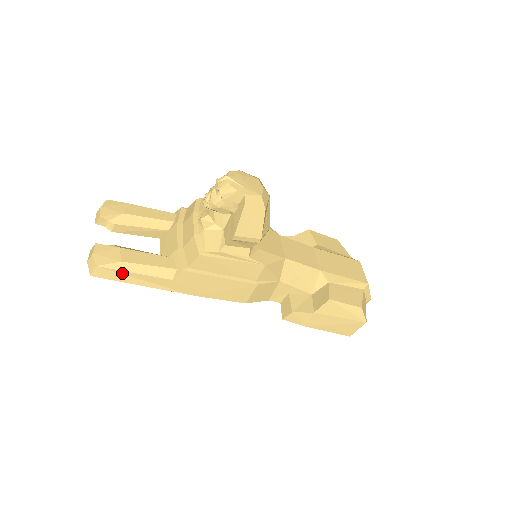
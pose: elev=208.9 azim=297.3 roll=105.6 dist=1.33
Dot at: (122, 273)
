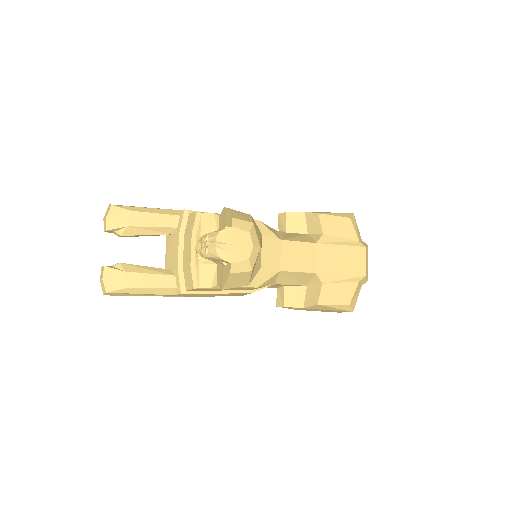
Dot at: (130, 293)
